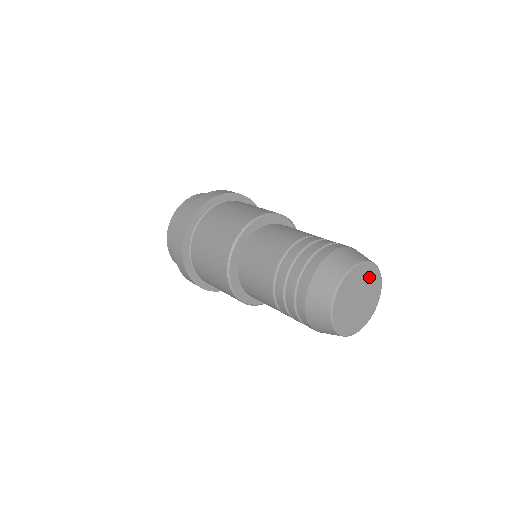
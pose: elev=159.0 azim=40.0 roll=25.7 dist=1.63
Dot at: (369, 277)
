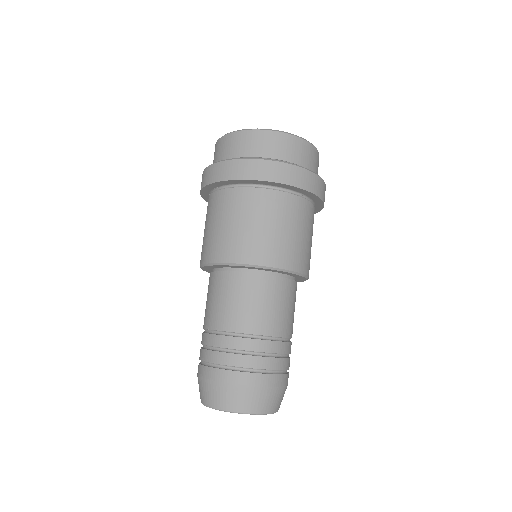
Dot at: occluded
